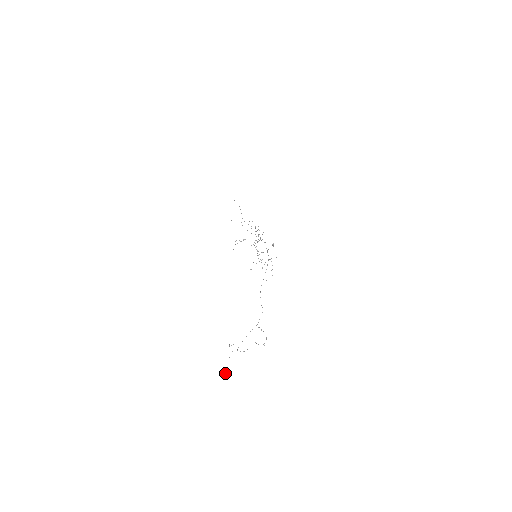
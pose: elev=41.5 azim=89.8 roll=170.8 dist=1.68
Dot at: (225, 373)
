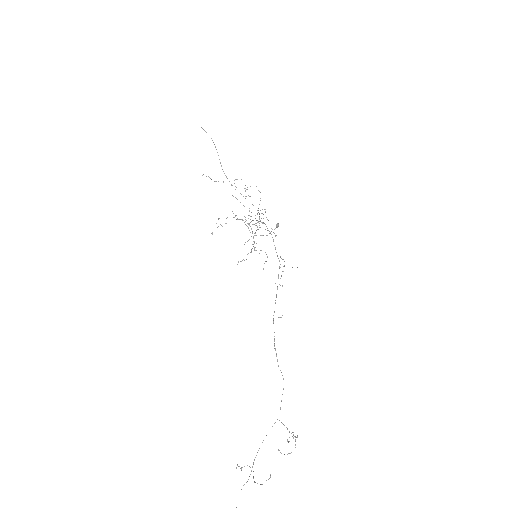
Dot at: out of frame
